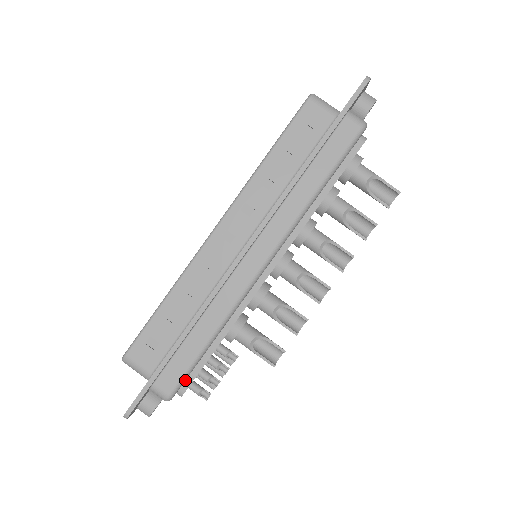
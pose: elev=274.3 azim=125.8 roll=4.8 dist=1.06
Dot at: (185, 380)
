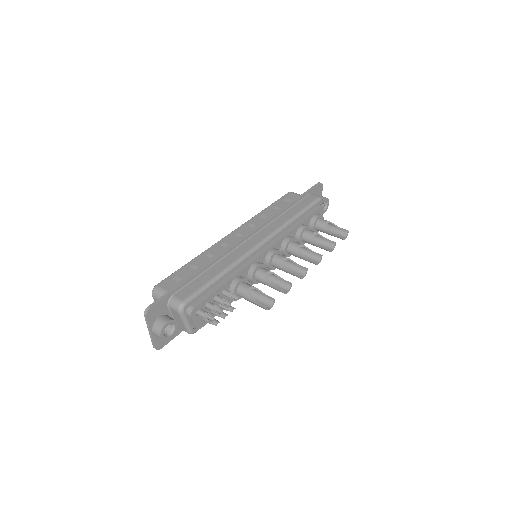
Dot at: (196, 301)
